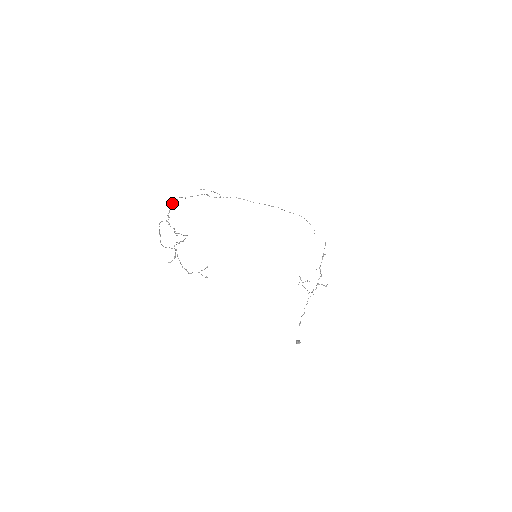
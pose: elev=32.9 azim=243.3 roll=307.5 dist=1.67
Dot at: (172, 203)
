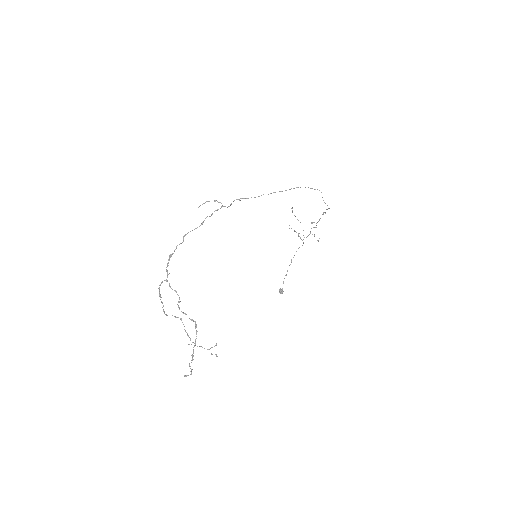
Dot at: (170, 257)
